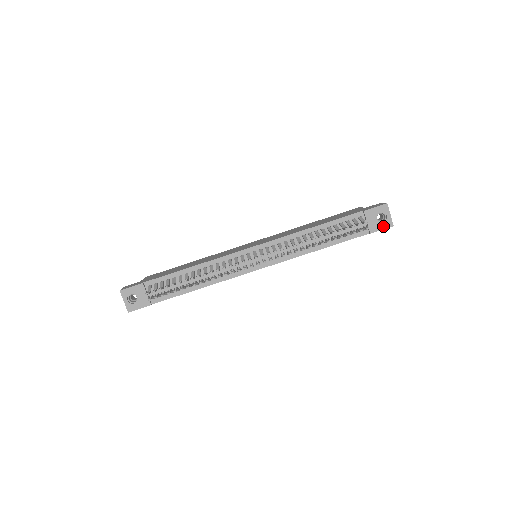
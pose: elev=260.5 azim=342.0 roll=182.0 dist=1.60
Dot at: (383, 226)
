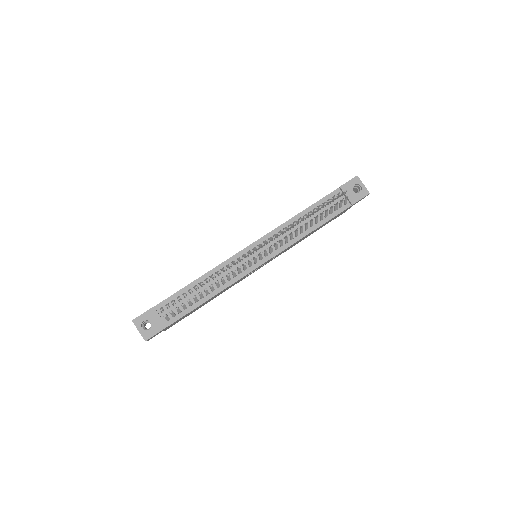
Dot at: (361, 196)
